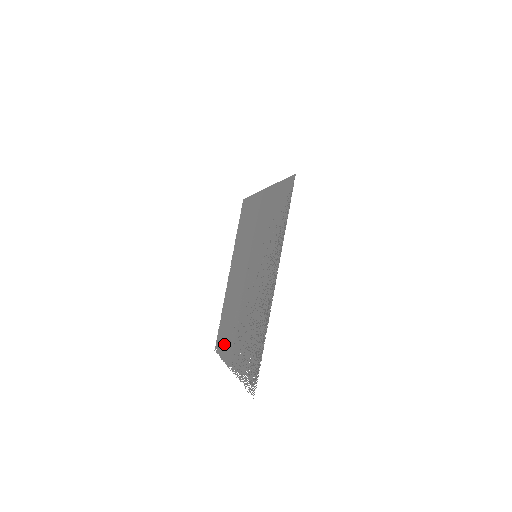
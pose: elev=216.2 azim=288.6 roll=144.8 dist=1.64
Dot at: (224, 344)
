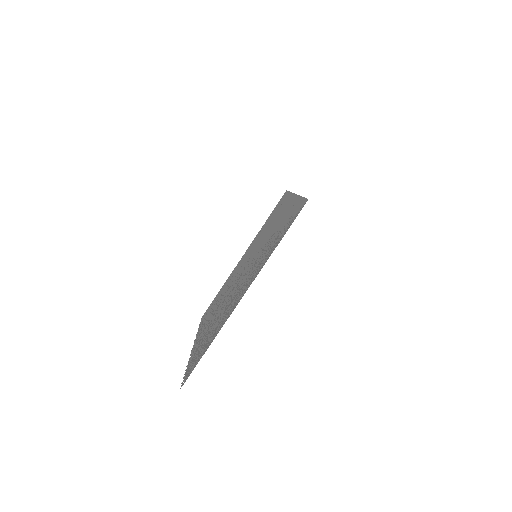
Dot at: (205, 319)
